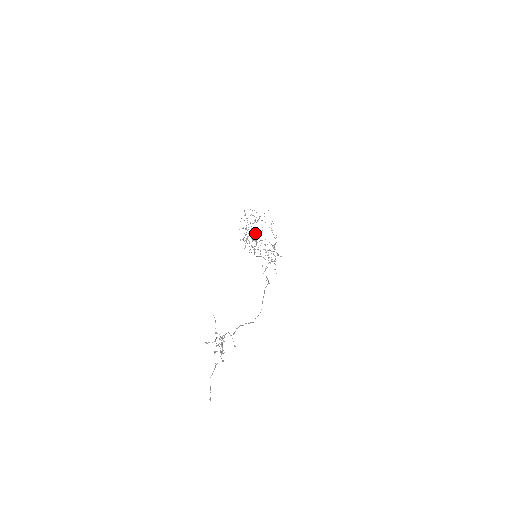
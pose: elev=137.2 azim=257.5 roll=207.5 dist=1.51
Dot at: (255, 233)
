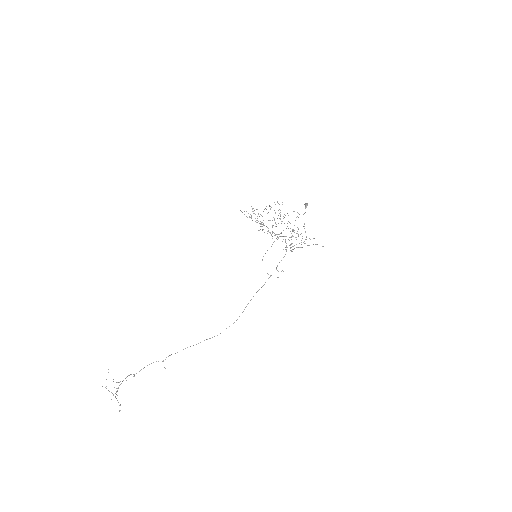
Dot at: occluded
